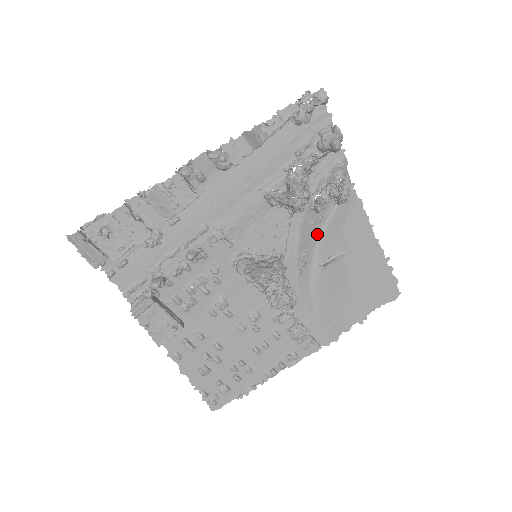
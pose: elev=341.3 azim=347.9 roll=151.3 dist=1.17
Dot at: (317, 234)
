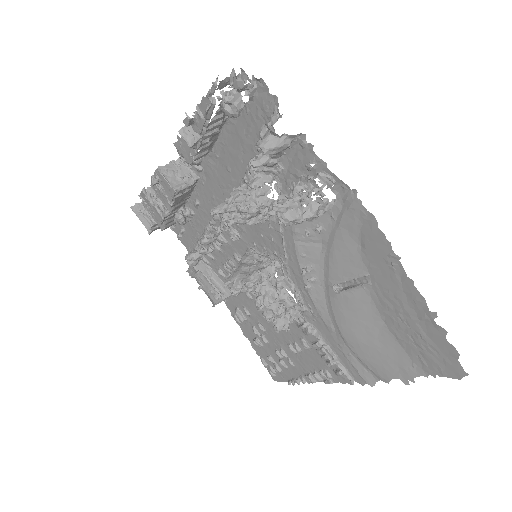
Dot at: (324, 248)
